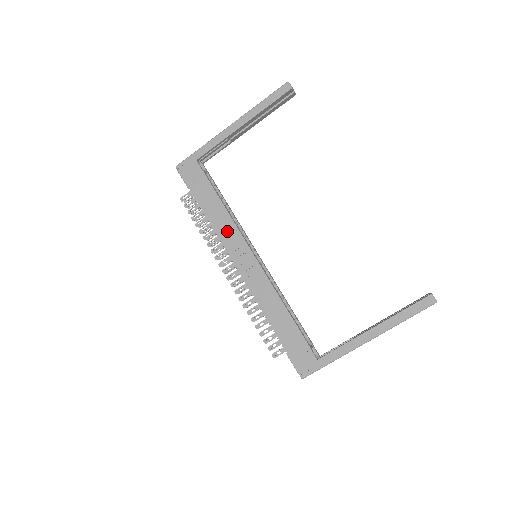
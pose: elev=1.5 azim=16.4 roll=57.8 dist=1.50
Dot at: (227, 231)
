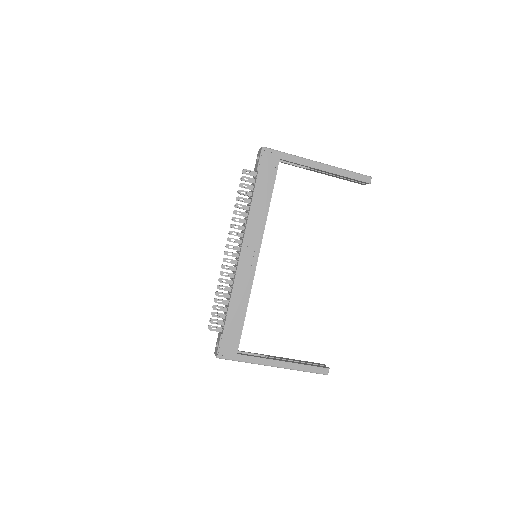
Dot at: (256, 224)
